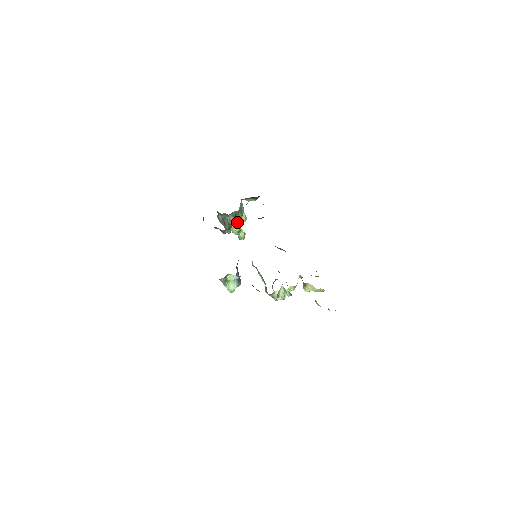
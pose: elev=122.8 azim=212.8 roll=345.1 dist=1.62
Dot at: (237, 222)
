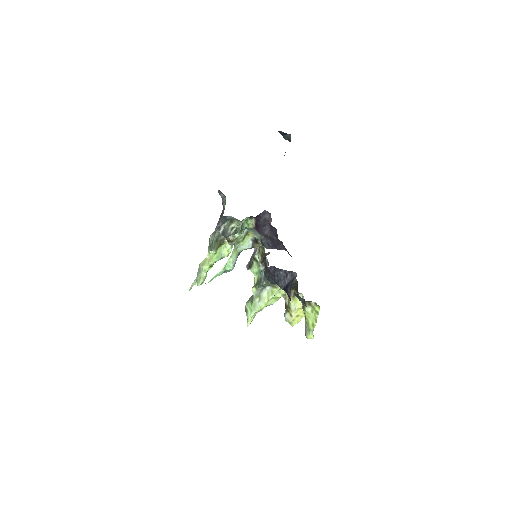
Dot at: (261, 216)
